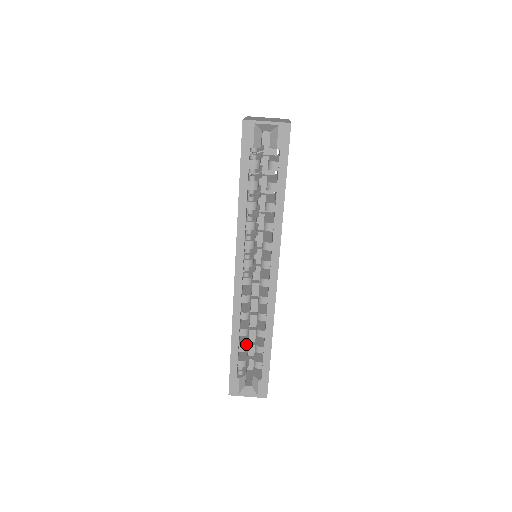
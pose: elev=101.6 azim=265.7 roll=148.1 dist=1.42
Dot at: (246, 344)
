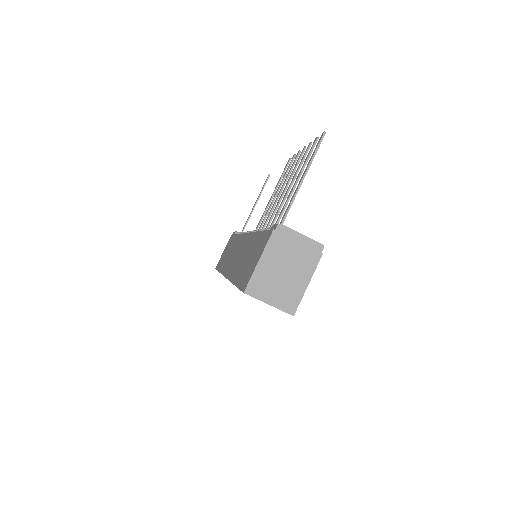
Dot at: occluded
